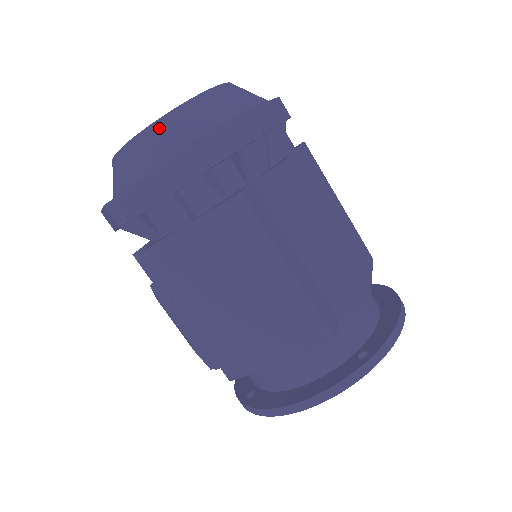
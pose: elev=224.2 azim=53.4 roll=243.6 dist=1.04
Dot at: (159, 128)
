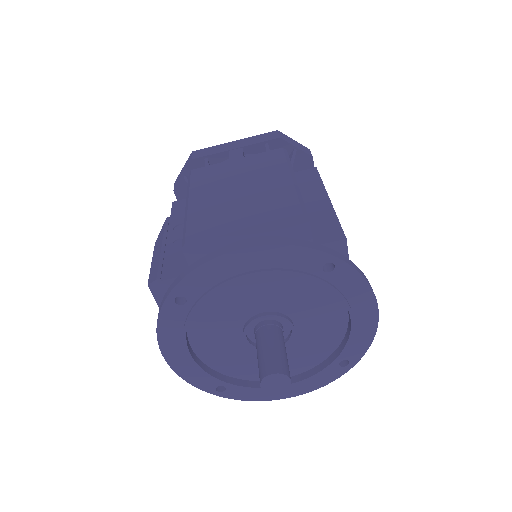
Dot at: occluded
